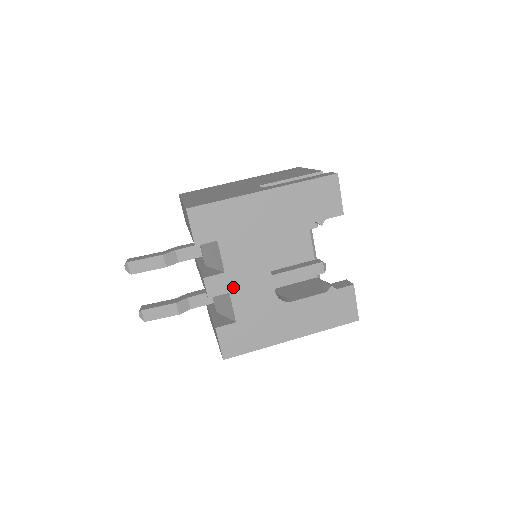
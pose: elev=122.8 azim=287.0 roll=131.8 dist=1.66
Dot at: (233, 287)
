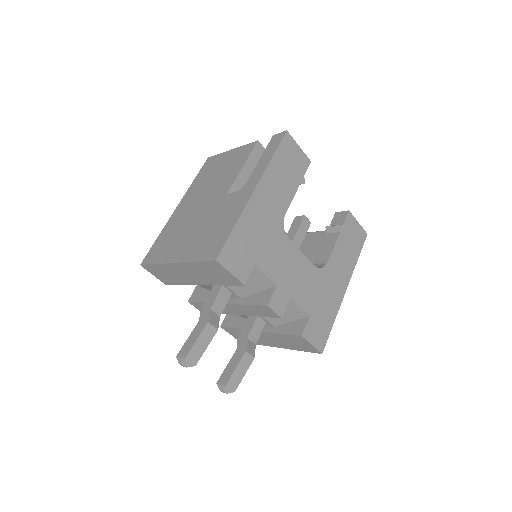
Dot at: (289, 291)
